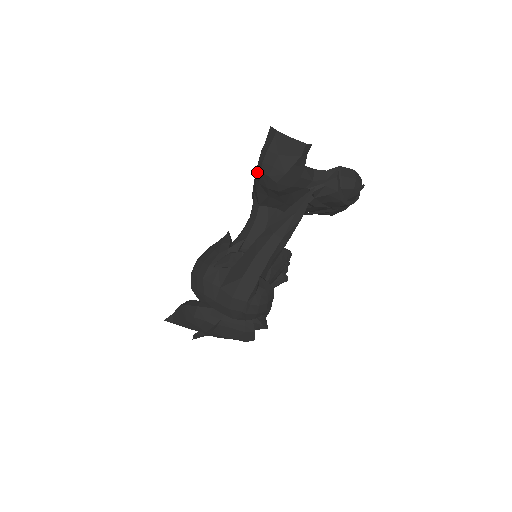
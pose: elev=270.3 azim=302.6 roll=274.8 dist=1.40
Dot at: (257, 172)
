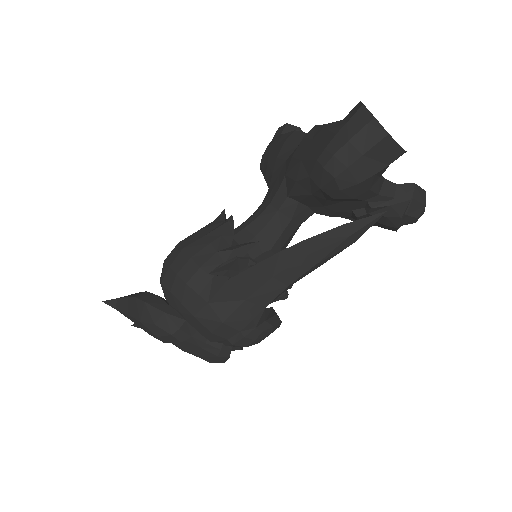
Dot at: (315, 162)
